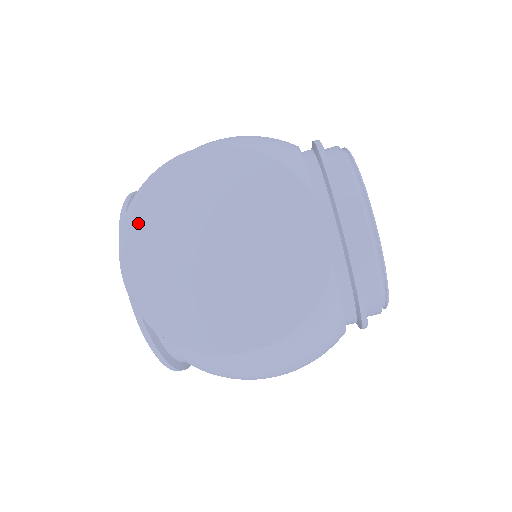
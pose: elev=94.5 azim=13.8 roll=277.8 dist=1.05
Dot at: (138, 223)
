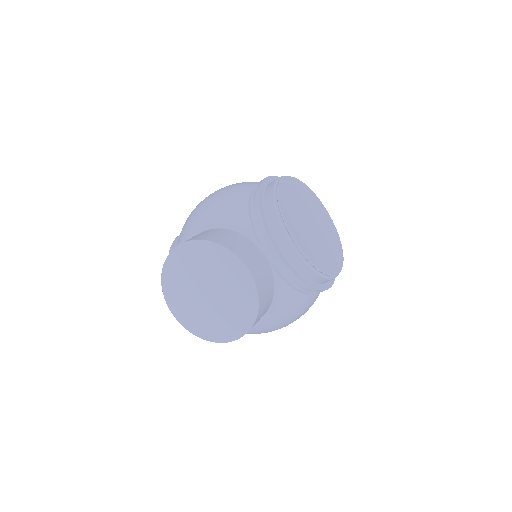
Dot at: (168, 287)
